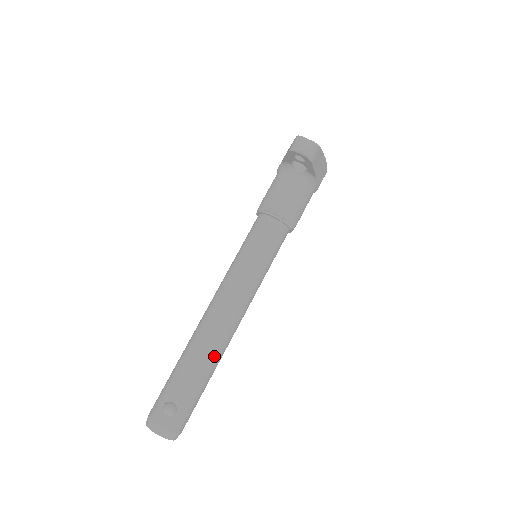
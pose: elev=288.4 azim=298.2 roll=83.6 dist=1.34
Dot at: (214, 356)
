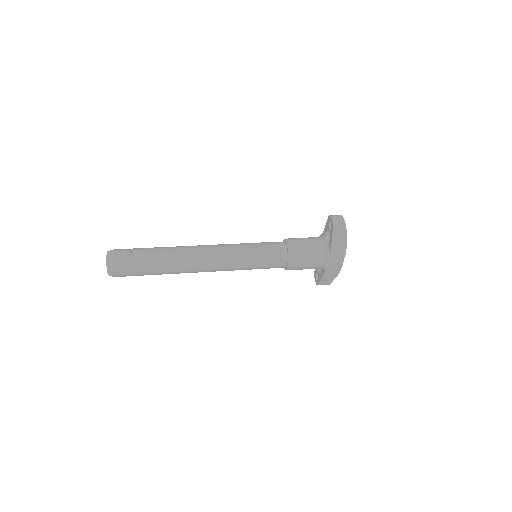
Dot at: (176, 260)
